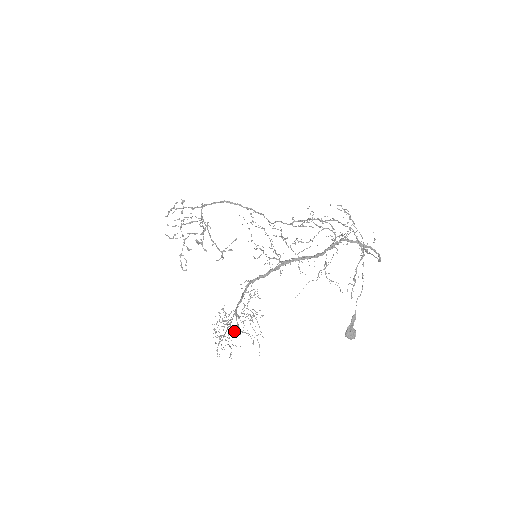
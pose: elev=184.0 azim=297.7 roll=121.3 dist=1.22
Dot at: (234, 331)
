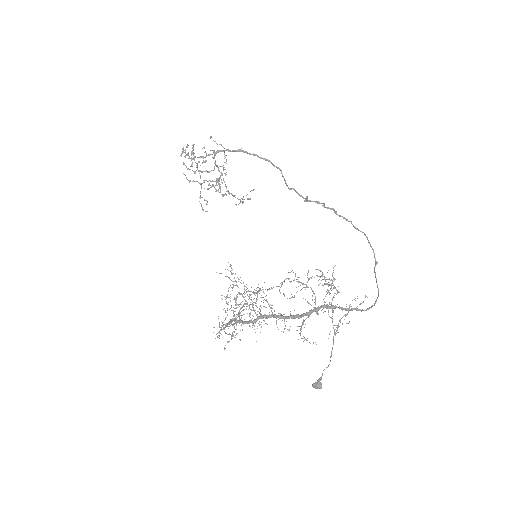
Dot at: occluded
